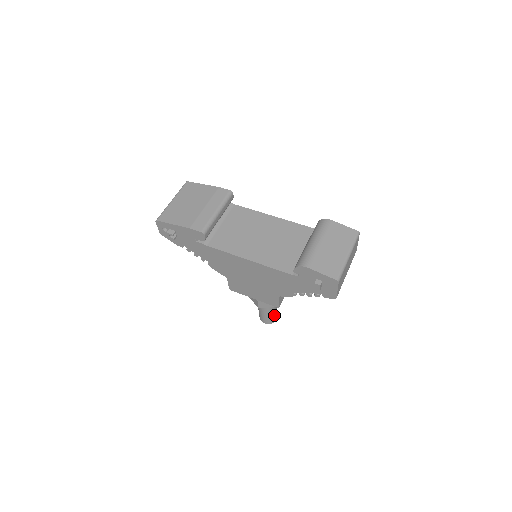
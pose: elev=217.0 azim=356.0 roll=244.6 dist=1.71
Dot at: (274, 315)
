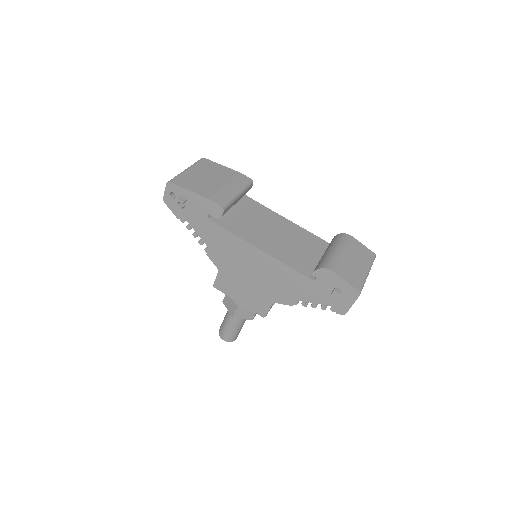
Dot at: (238, 332)
